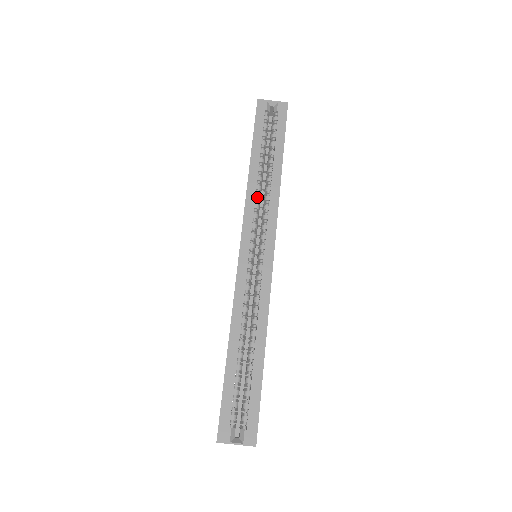
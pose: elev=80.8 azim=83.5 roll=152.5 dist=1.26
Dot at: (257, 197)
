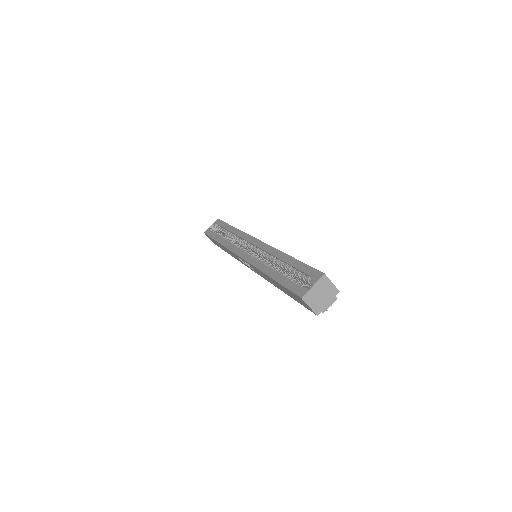
Dot at: (232, 243)
